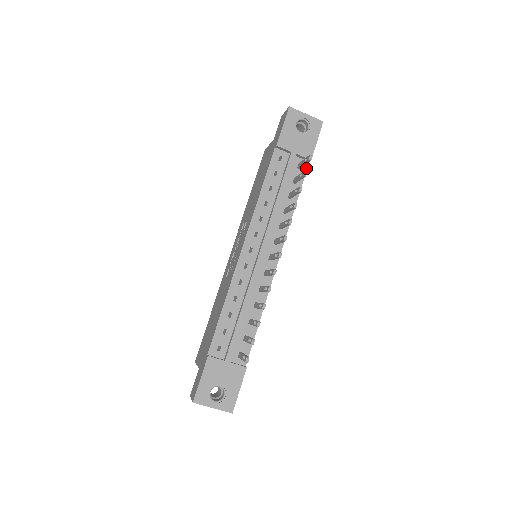
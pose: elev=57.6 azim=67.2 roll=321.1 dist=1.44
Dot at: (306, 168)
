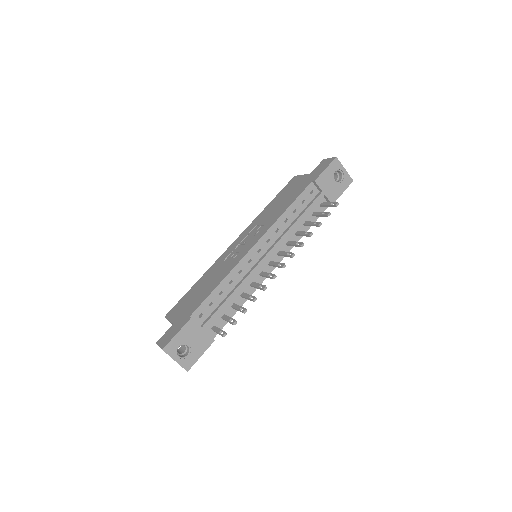
Dot at: (325, 209)
